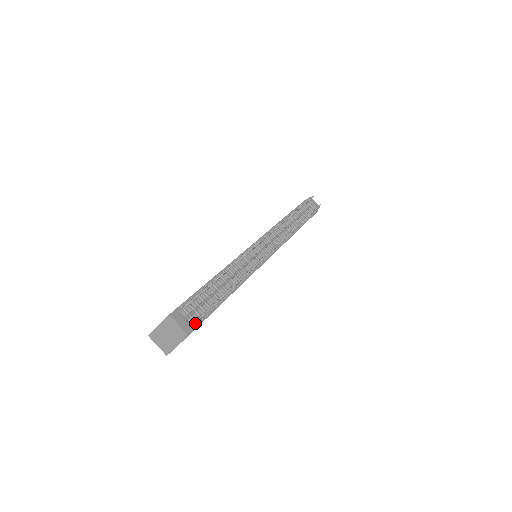
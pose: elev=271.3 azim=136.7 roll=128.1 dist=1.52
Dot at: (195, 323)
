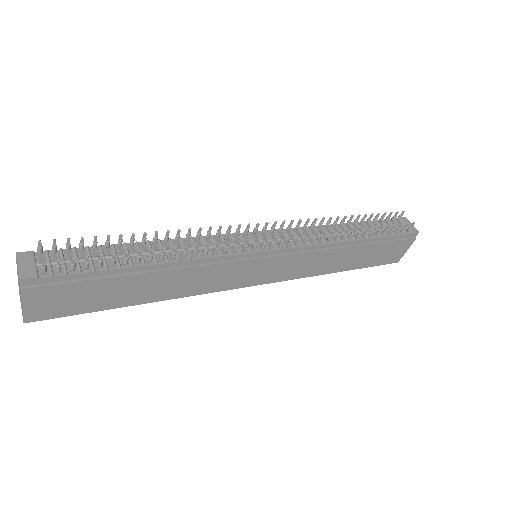
Dot at: (42, 270)
